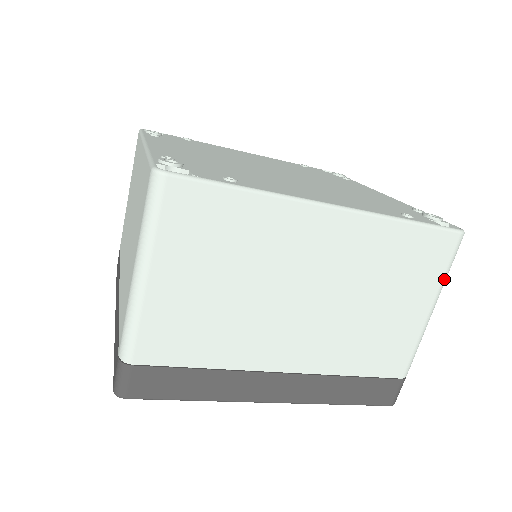
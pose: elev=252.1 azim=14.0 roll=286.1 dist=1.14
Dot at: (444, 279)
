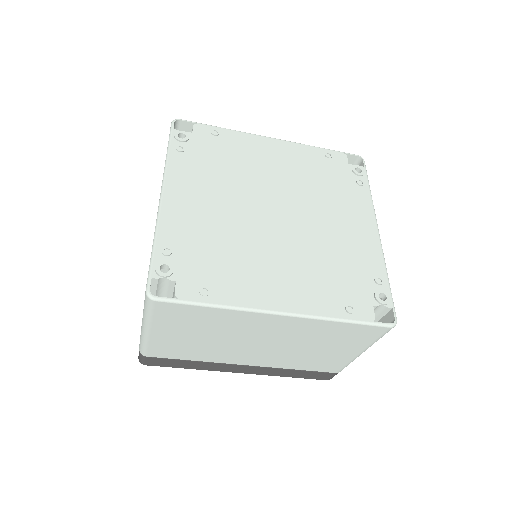
Dot at: occluded
